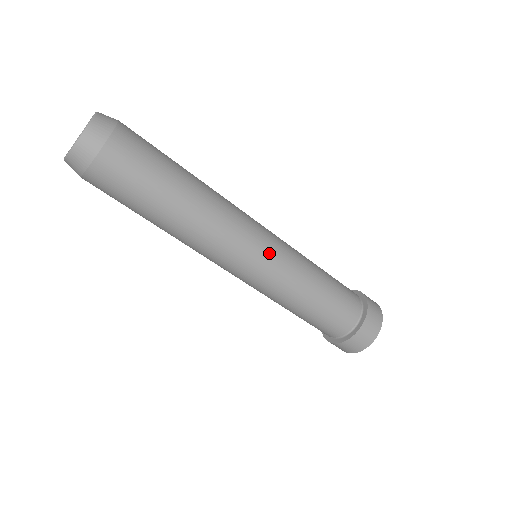
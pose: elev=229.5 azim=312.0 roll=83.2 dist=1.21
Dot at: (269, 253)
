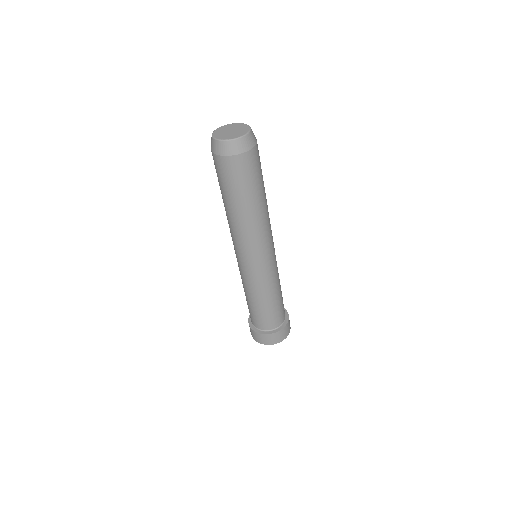
Dot at: occluded
